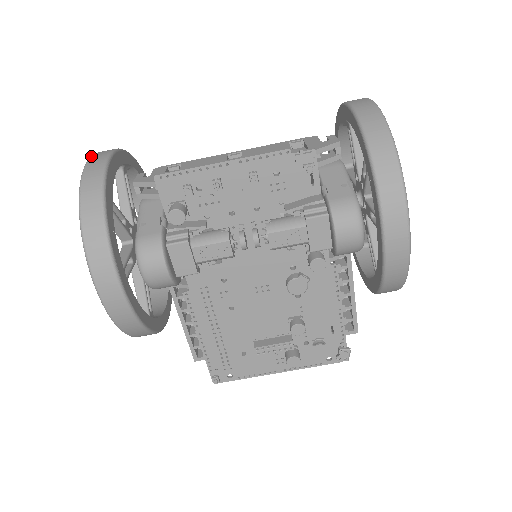
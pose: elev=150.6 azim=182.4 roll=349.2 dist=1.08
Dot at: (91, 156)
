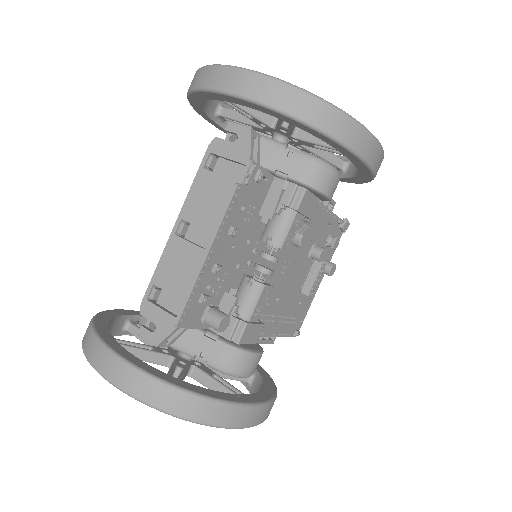
Dot at: (106, 378)
